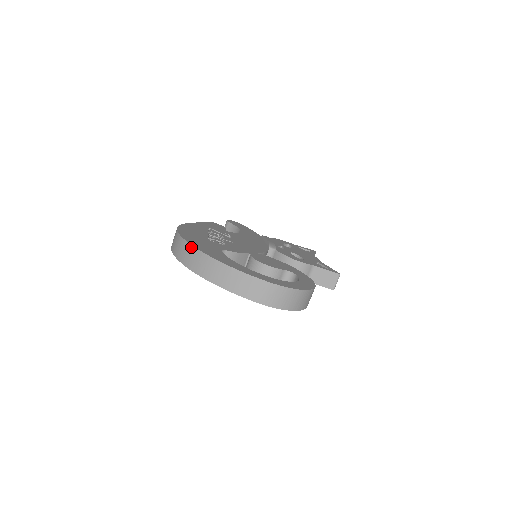
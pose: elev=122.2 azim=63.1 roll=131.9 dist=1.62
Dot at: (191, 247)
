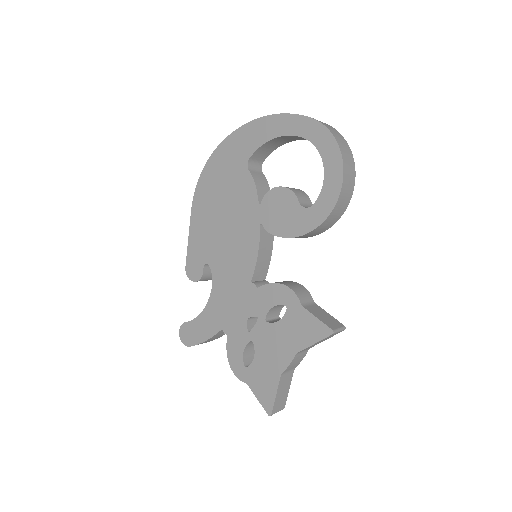
Dot at: occluded
